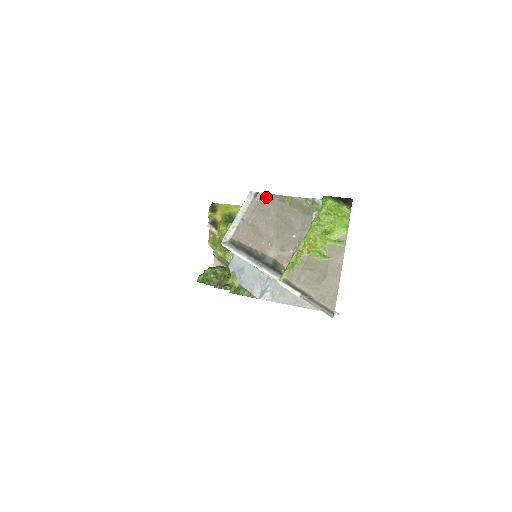
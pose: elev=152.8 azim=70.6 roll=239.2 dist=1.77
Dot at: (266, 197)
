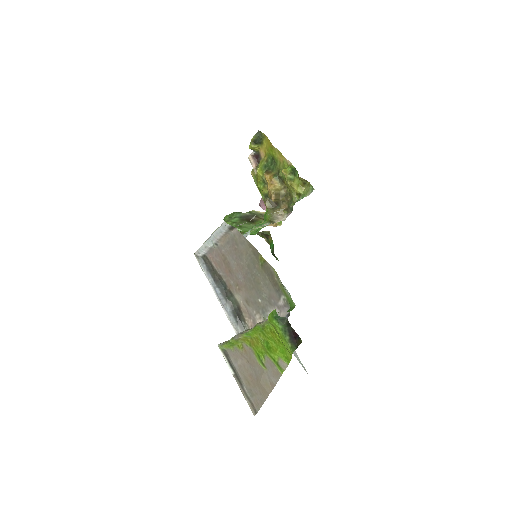
Dot at: (241, 238)
